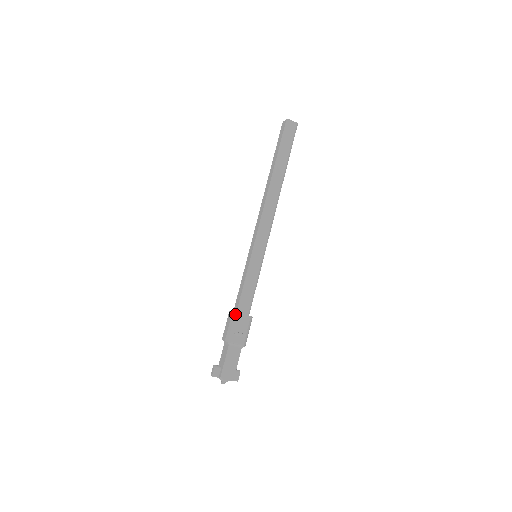
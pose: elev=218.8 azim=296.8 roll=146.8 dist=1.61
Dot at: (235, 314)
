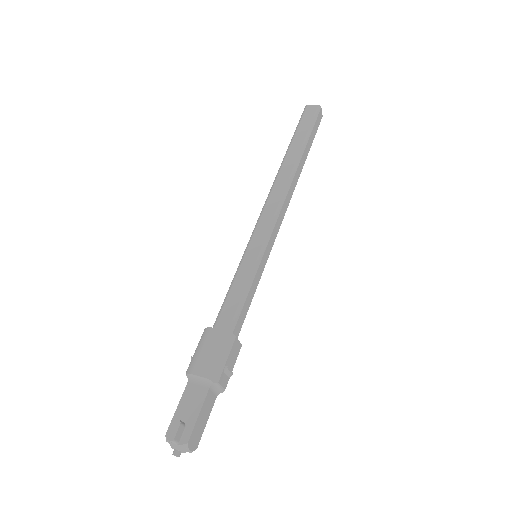
Dot at: (231, 336)
